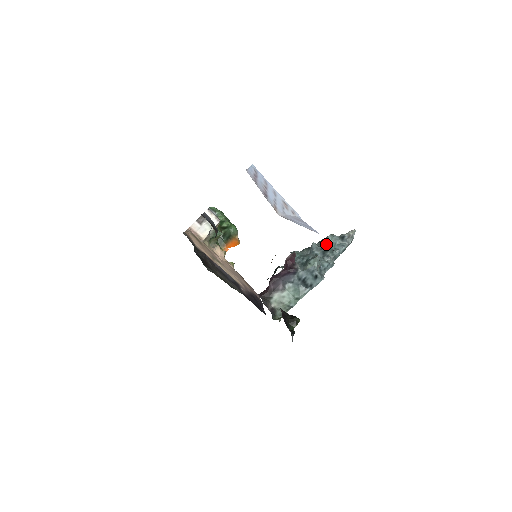
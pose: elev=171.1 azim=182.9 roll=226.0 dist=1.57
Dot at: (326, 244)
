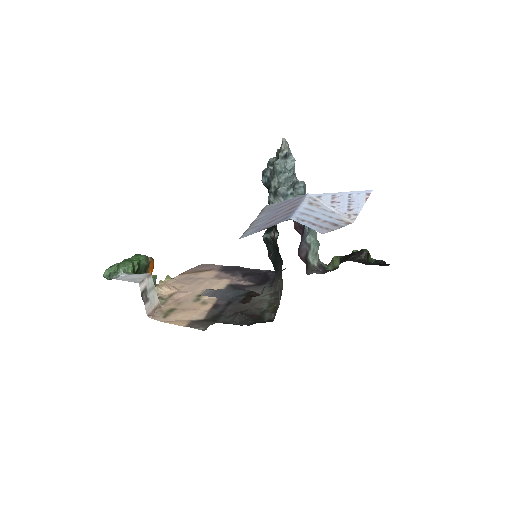
Dot at: (282, 177)
